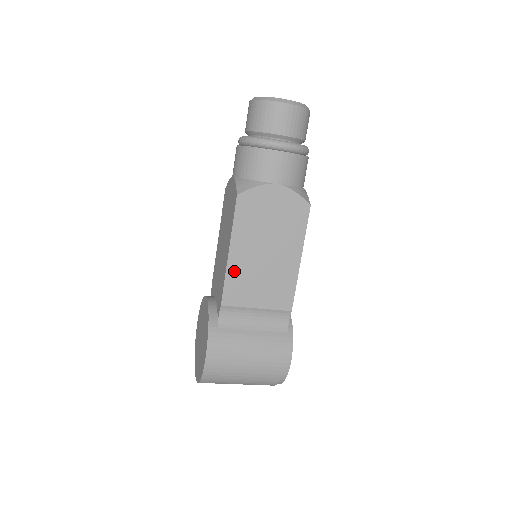
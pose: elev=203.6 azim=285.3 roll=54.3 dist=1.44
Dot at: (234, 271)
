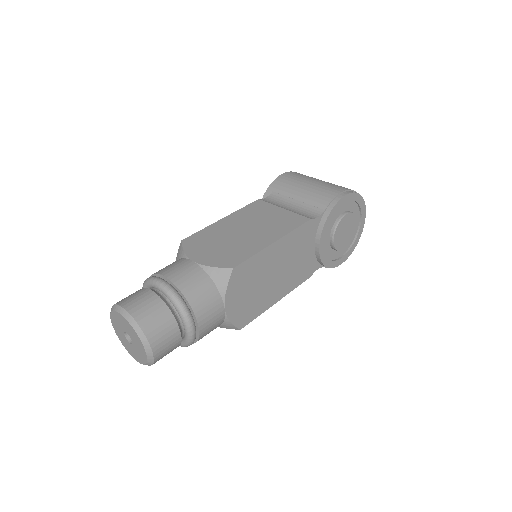
Dot at: occluded
